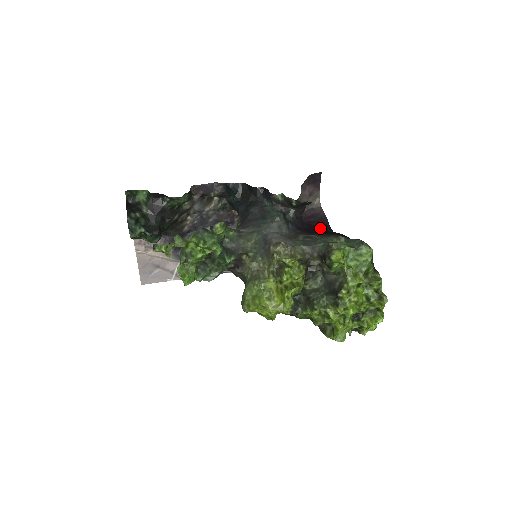
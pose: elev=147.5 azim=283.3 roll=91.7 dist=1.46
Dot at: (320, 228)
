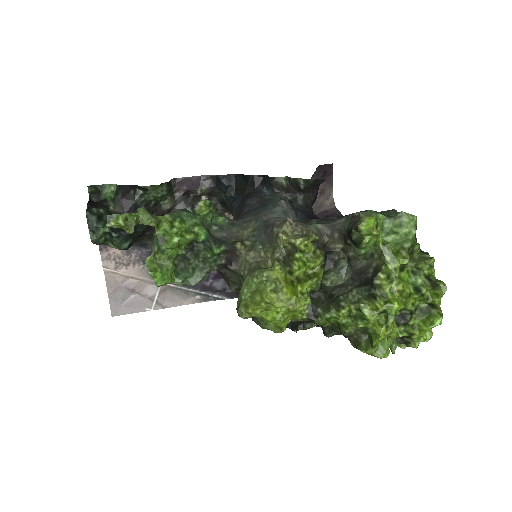
Dot at: occluded
